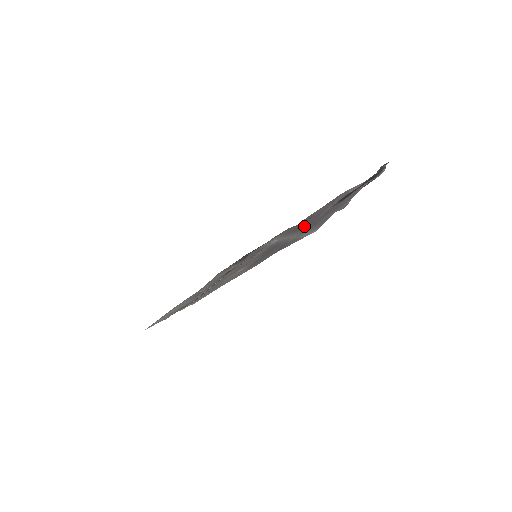
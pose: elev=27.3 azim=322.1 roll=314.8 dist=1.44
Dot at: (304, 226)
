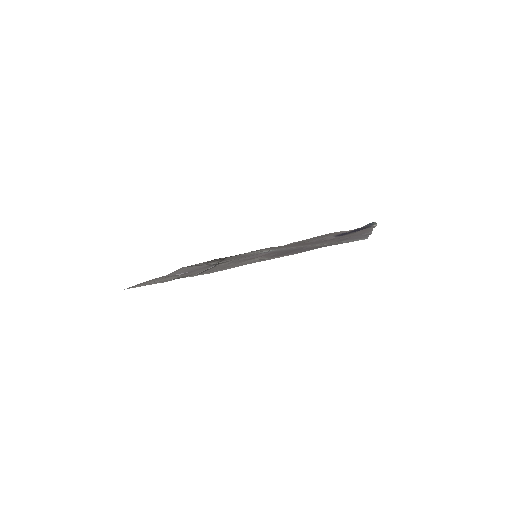
Dot at: (317, 242)
